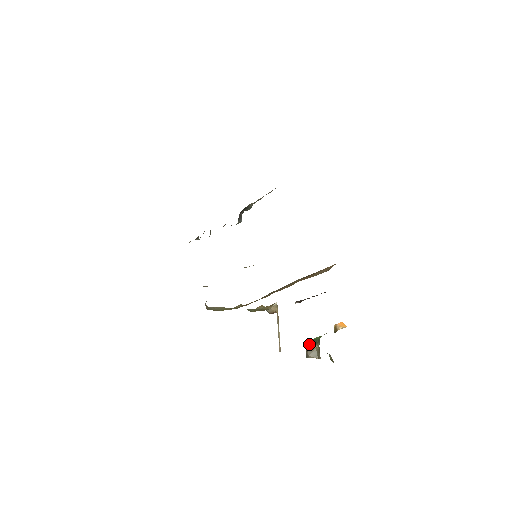
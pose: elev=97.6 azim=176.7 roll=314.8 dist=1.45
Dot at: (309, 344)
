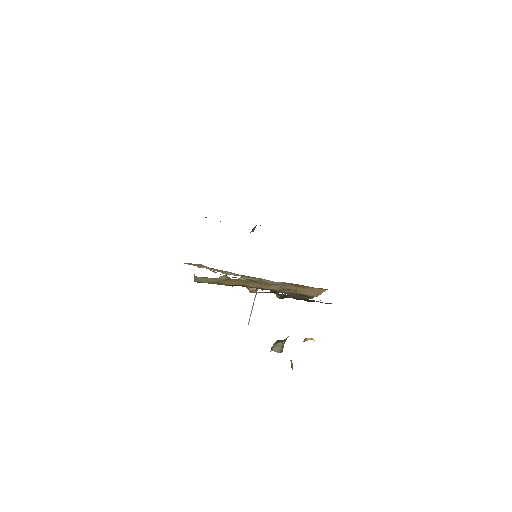
Dot at: (277, 341)
